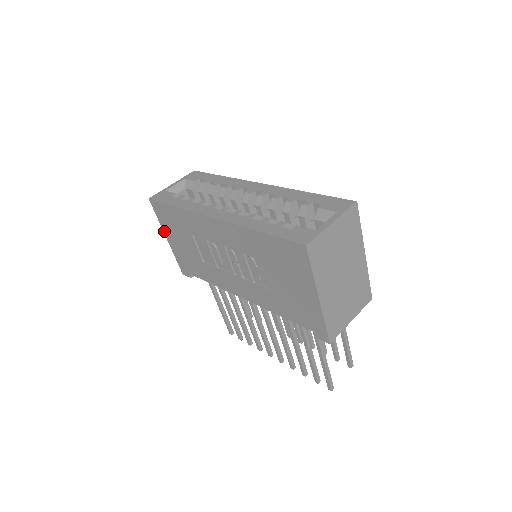
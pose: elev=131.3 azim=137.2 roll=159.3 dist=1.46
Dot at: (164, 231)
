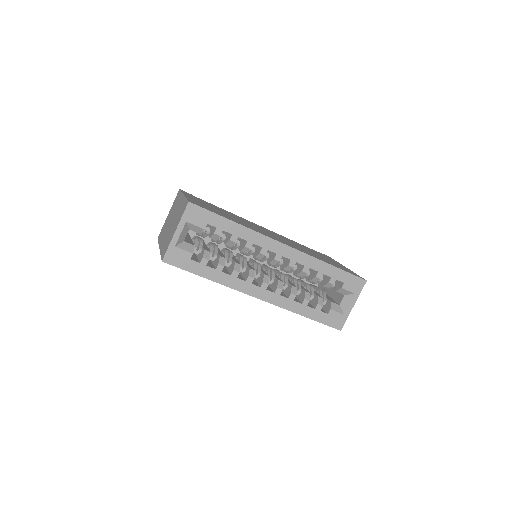
Dot at: occluded
